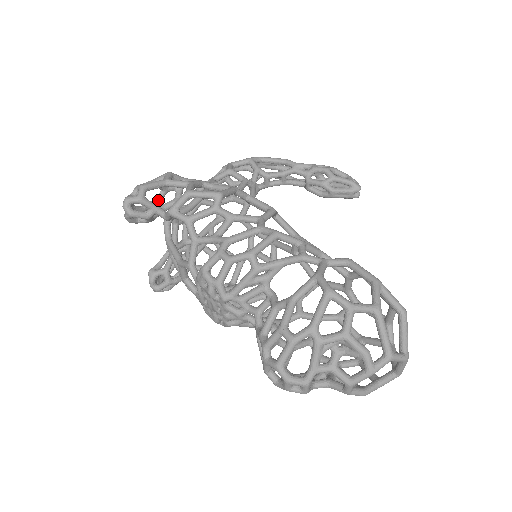
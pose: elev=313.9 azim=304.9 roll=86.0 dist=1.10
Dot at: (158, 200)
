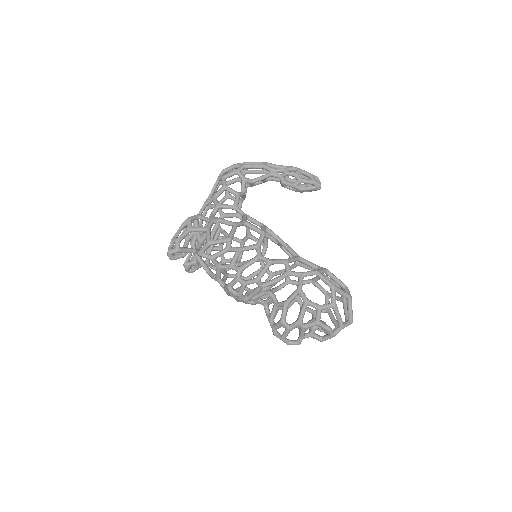
Dot at: occluded
